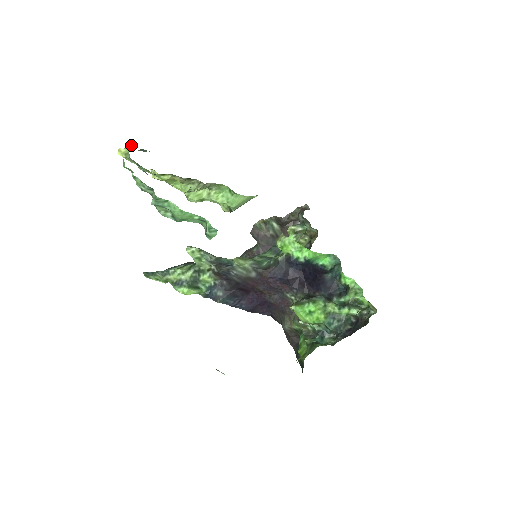
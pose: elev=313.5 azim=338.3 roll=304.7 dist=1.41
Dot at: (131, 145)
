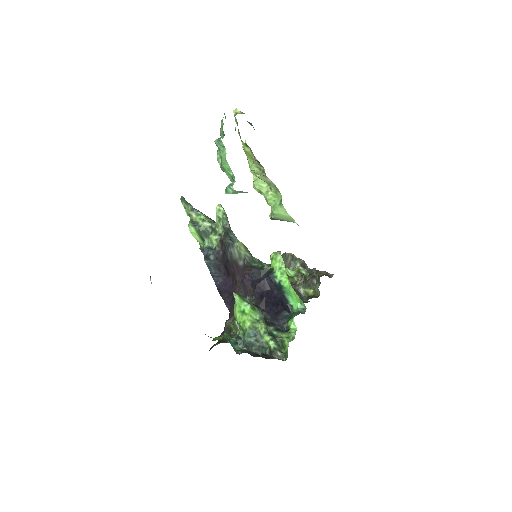
Dot at: occluded
